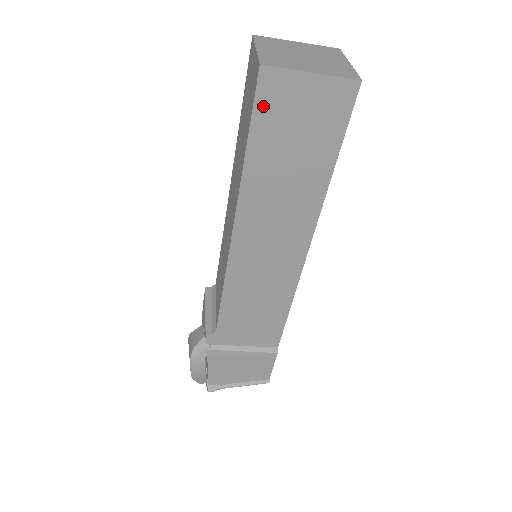
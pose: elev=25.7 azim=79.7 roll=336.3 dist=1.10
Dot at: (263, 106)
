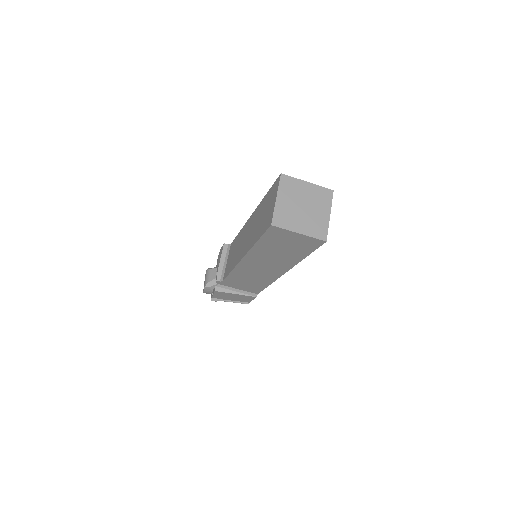
Dot at: (270, 234)
